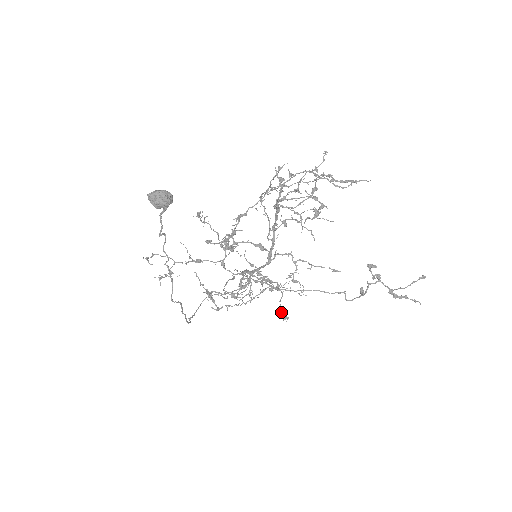
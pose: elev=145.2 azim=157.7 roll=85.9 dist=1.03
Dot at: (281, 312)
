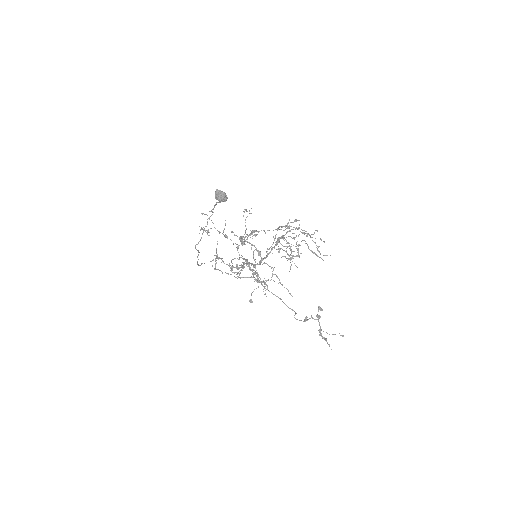
Dot at: occluded
